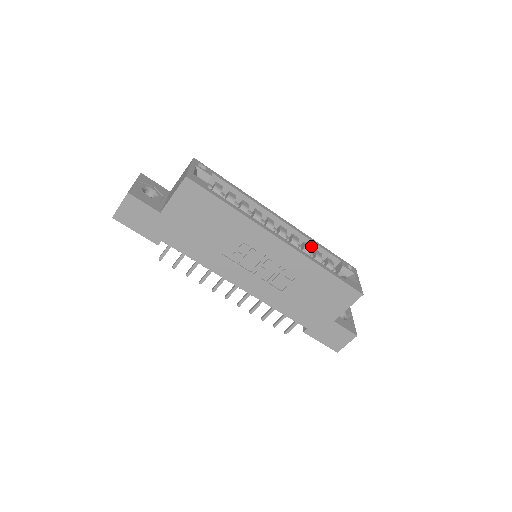
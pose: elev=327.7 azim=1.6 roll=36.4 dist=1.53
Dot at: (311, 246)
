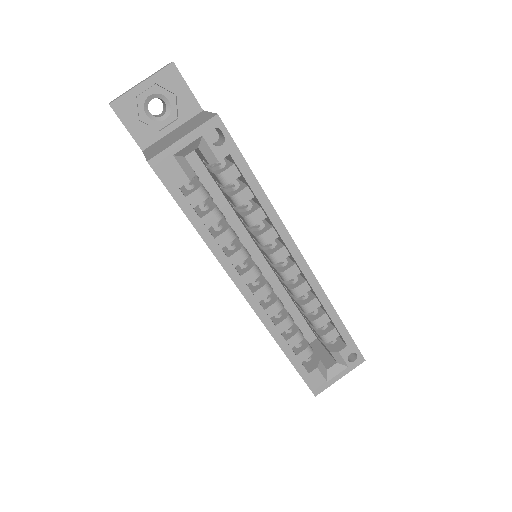
Dot at: (322, 306)
